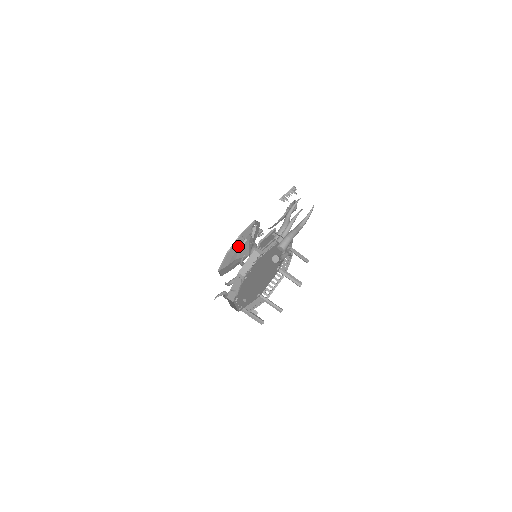
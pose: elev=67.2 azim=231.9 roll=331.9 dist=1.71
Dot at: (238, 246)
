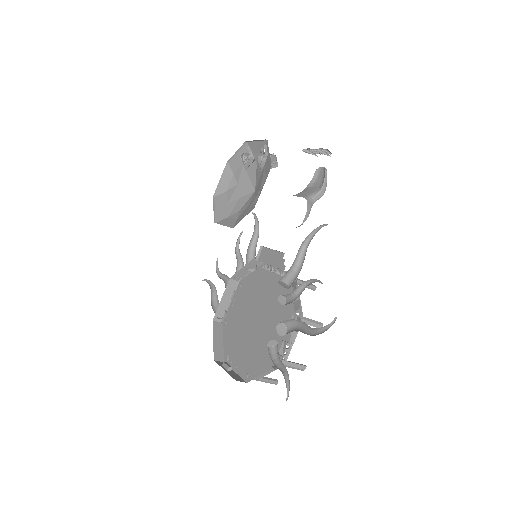
Dot at: (241, 163)
